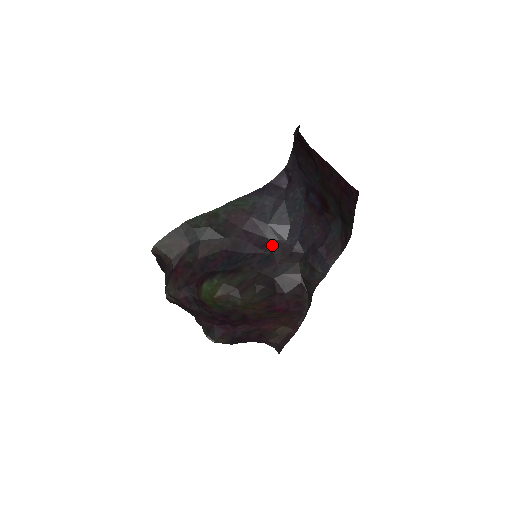
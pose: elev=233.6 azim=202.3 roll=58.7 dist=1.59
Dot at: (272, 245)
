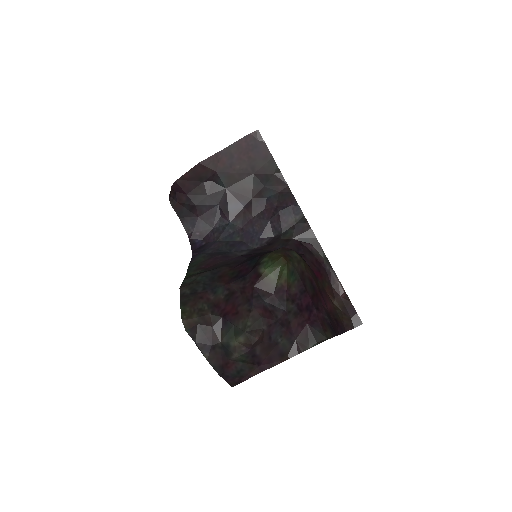
Dot at: (252, 253)
